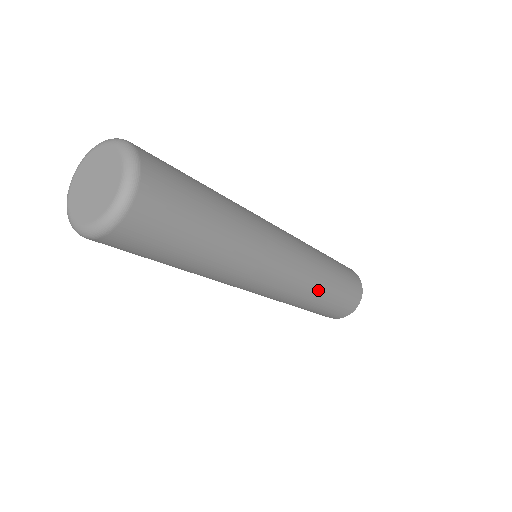
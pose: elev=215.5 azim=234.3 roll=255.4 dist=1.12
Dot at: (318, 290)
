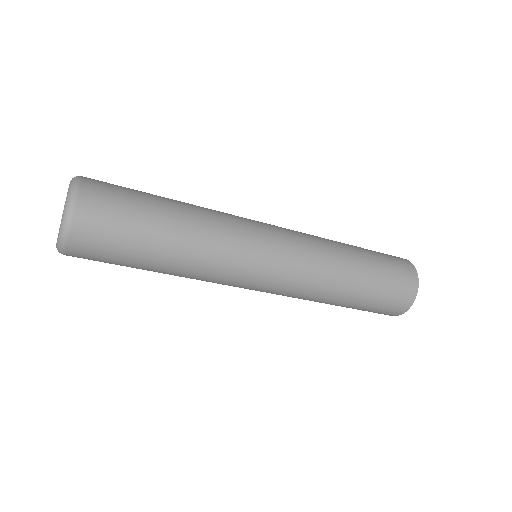
Dot at: (339, 269)
